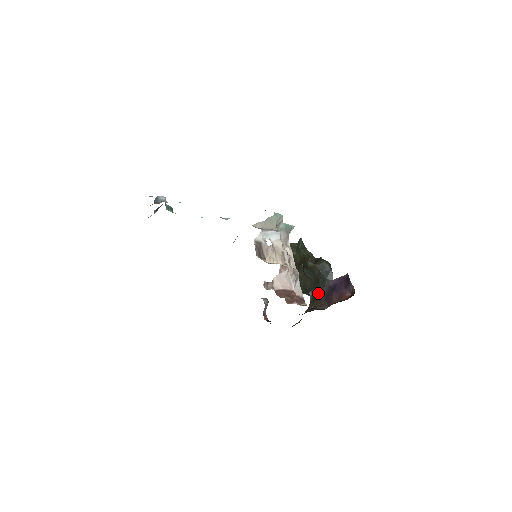
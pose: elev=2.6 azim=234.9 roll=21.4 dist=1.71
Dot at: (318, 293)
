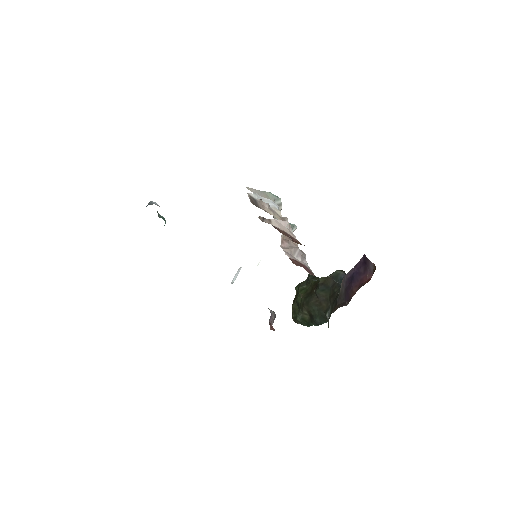
Dot at: (335, 300)
